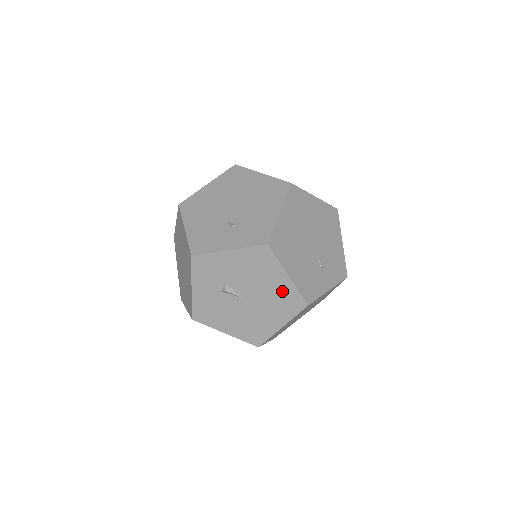
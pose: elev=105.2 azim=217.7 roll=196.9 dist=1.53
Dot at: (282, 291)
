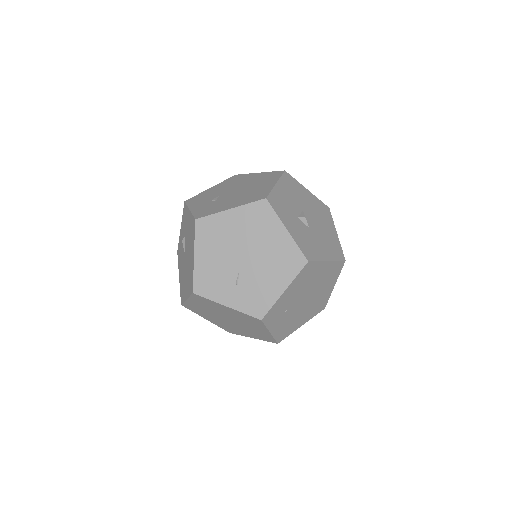
Dot at: (191, 267)
